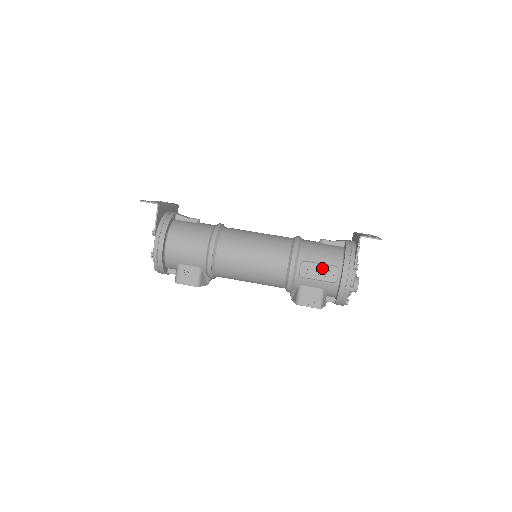
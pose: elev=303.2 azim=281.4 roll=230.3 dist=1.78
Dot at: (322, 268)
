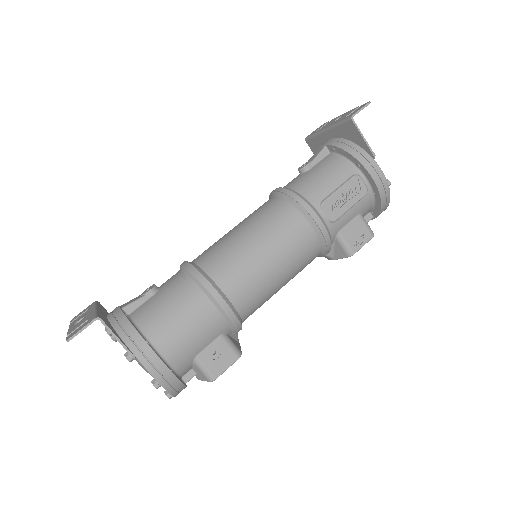
Dot at: (344, 191)
